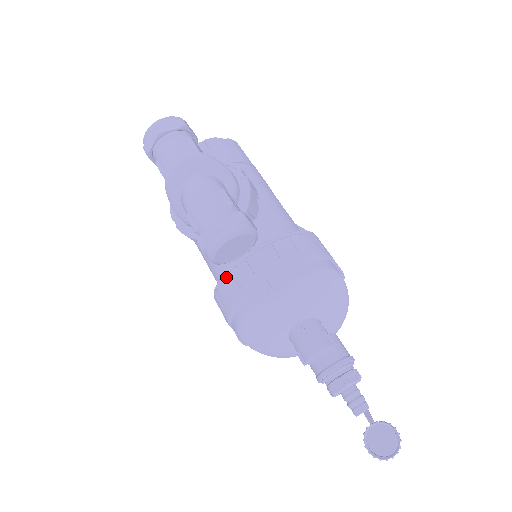
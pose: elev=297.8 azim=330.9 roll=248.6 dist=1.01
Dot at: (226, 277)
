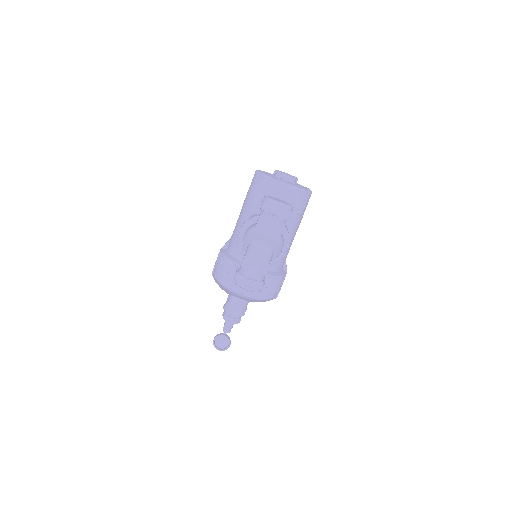
Dot at: (234, 265)
